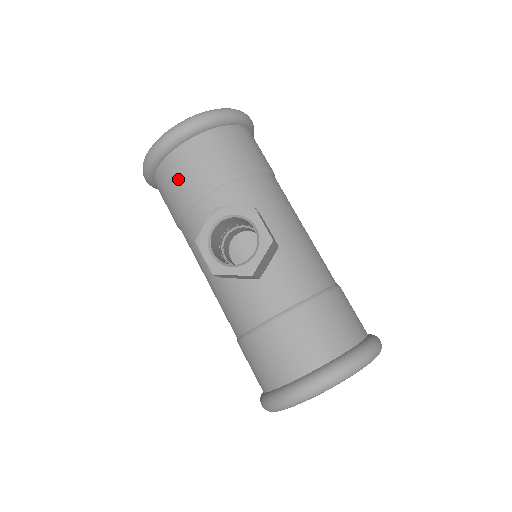
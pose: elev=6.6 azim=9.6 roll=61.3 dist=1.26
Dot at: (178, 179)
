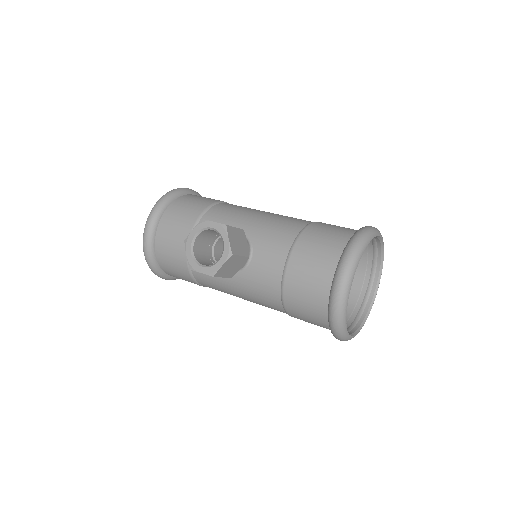
Dot at: (170, 255)
